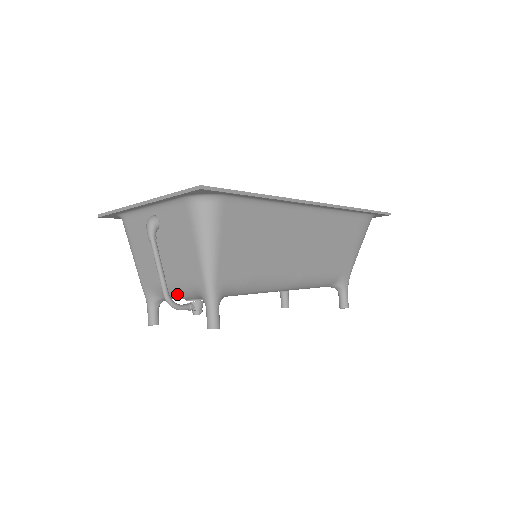
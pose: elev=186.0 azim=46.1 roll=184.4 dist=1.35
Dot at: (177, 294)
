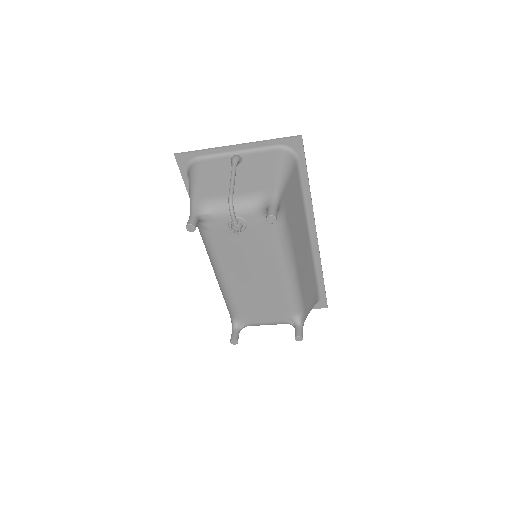
Dot at: (234, 205)
